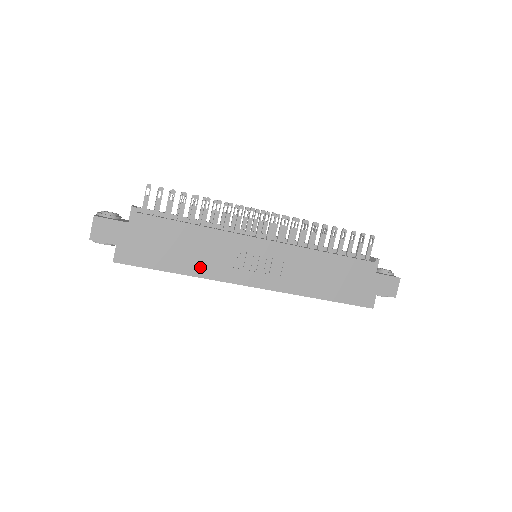
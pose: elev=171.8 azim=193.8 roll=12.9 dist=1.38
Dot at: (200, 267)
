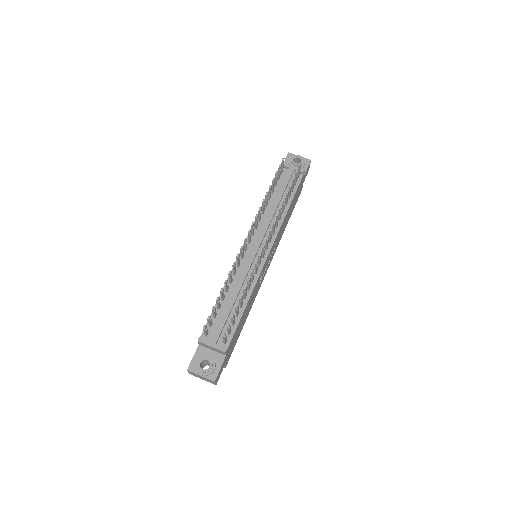
Dot at: (251, 306)
